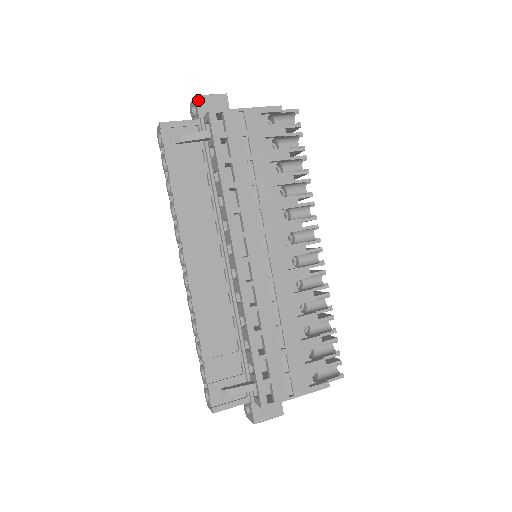
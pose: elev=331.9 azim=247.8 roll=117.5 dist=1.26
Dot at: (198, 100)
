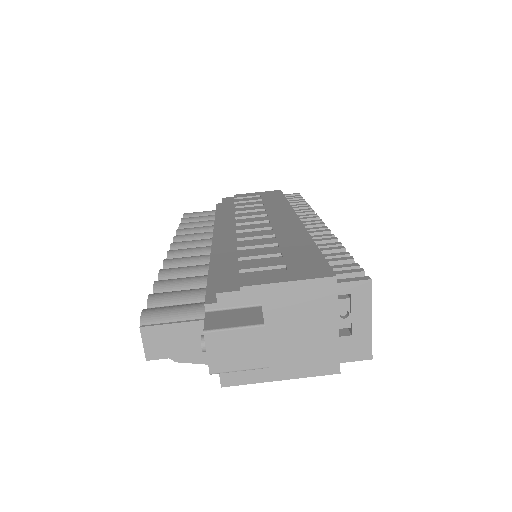
Dot at: (214, 370)
